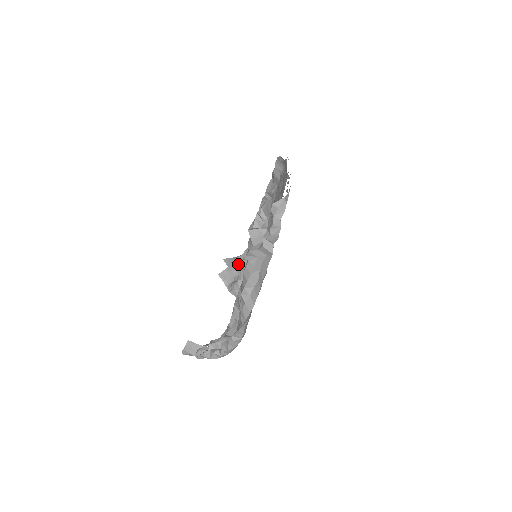
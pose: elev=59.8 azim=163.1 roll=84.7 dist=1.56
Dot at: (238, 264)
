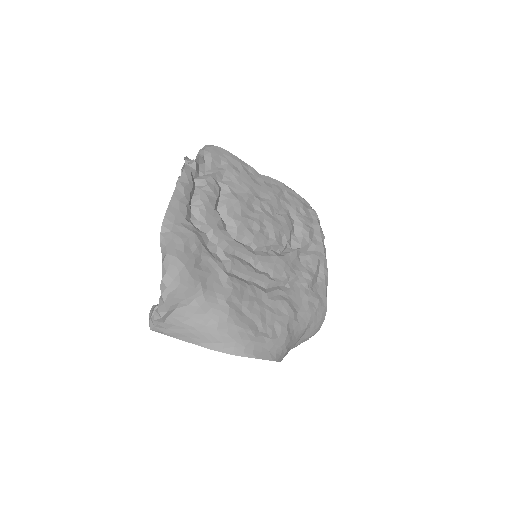
Dot at: occluded
